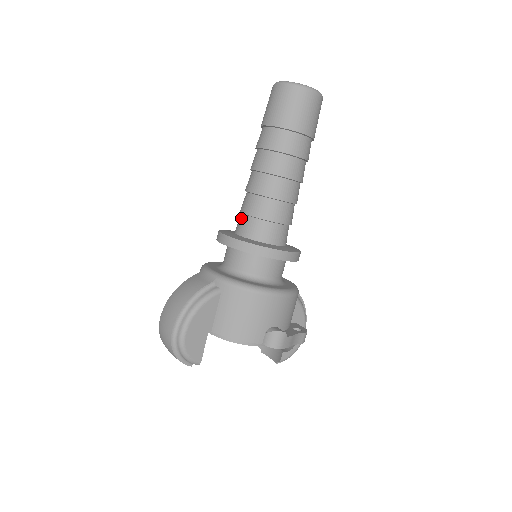
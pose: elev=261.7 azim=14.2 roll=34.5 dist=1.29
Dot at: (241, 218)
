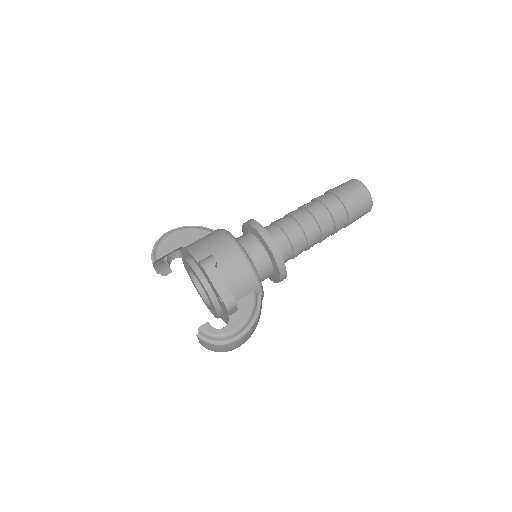
Dot at: occluded
